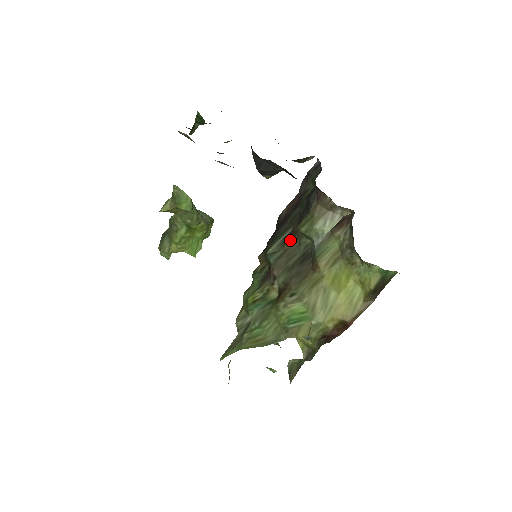
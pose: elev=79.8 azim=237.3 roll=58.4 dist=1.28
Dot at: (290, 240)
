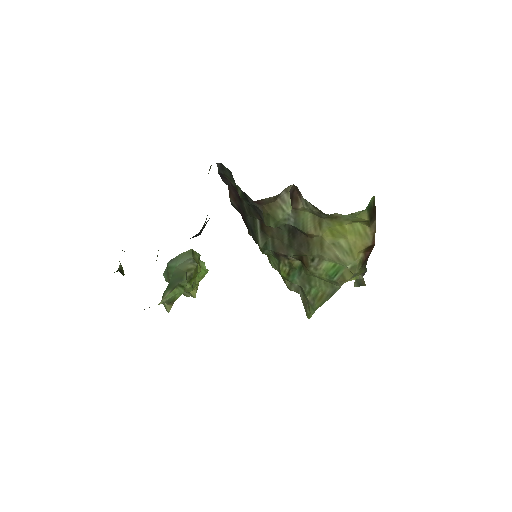
Dot at: (267, 229)
